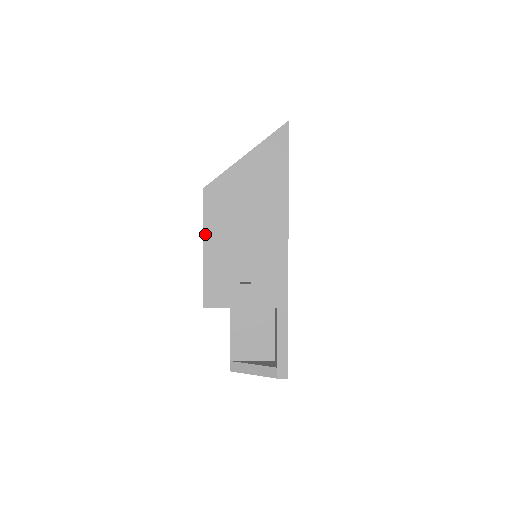
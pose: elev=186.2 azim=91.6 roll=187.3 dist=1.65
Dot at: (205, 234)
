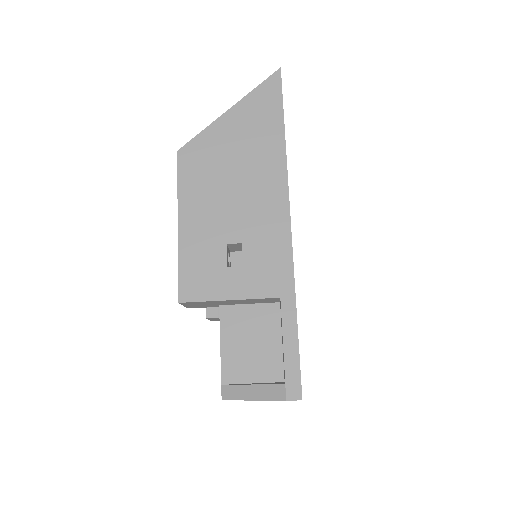
Dot at: (180, 206)
